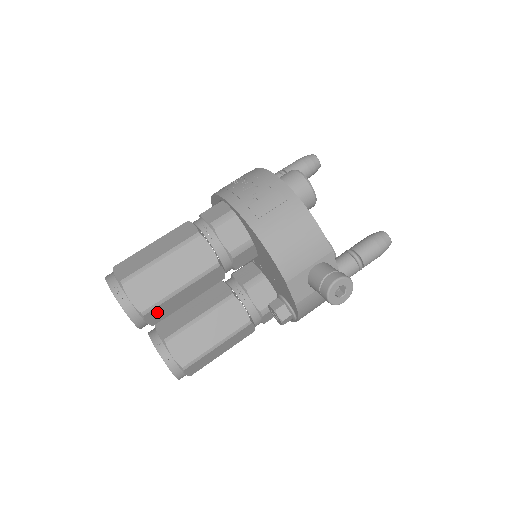
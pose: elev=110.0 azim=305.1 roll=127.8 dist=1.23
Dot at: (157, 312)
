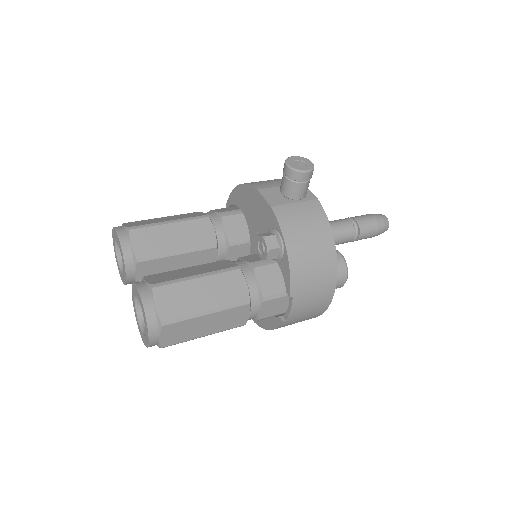
Dot at: (143, 237)
